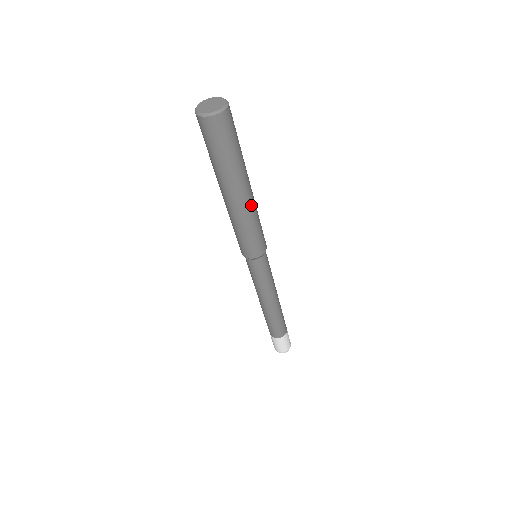
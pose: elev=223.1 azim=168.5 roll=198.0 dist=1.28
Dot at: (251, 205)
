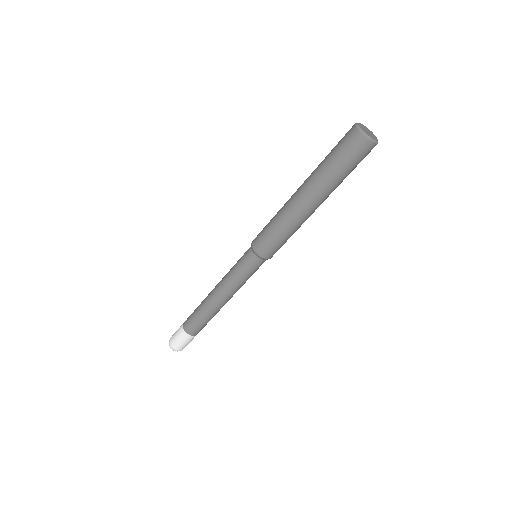
Dot at: (303, 217)
